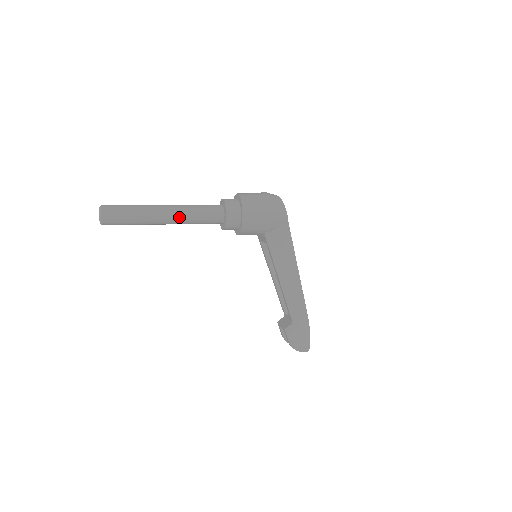
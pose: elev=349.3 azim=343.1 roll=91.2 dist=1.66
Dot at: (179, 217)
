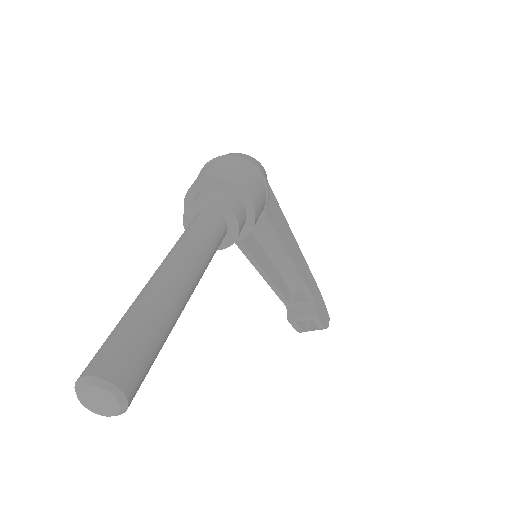
Dot at: (199, 271)
